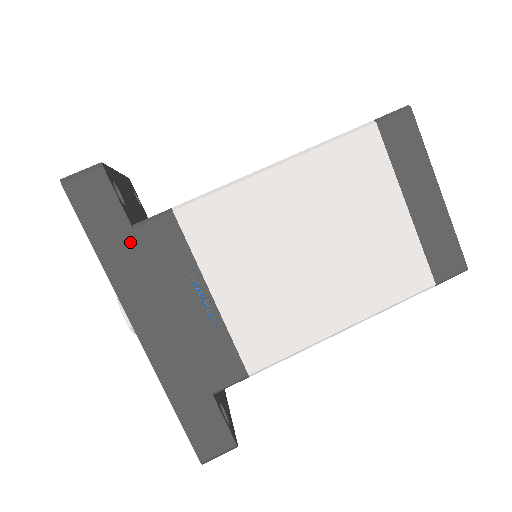
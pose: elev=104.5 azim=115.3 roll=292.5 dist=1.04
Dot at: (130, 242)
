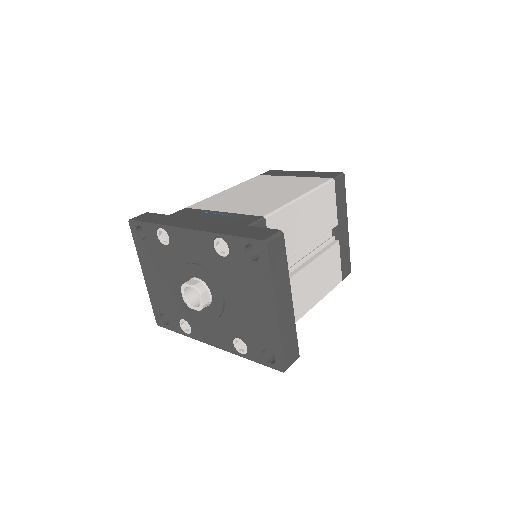
Dot at: (170, 217)
